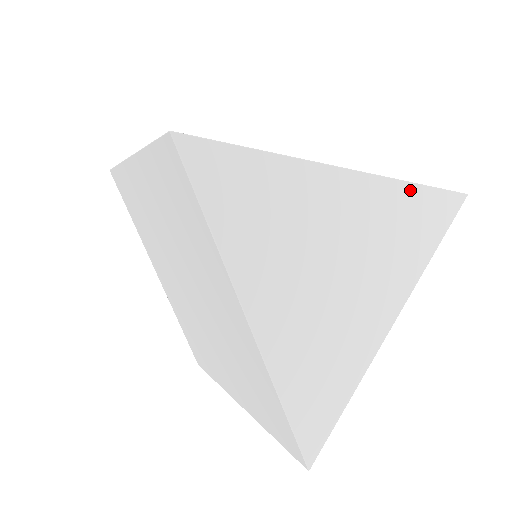
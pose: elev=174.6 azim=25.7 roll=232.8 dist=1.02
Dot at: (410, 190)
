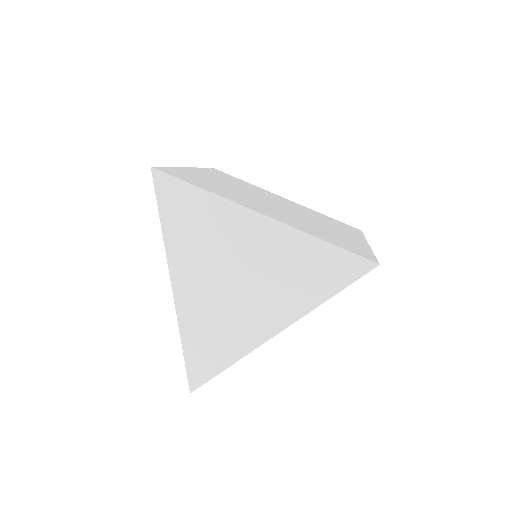
Dot at: (317, 244)
